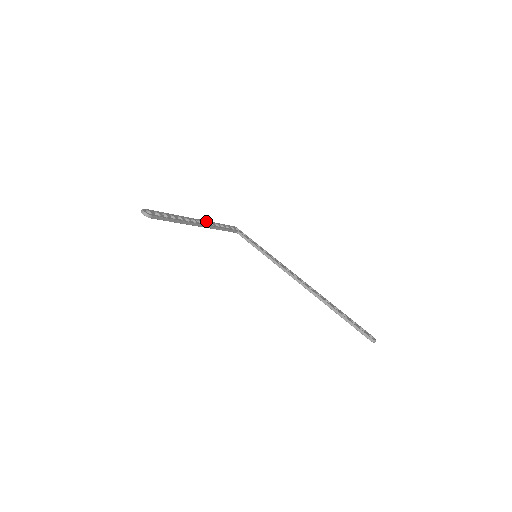
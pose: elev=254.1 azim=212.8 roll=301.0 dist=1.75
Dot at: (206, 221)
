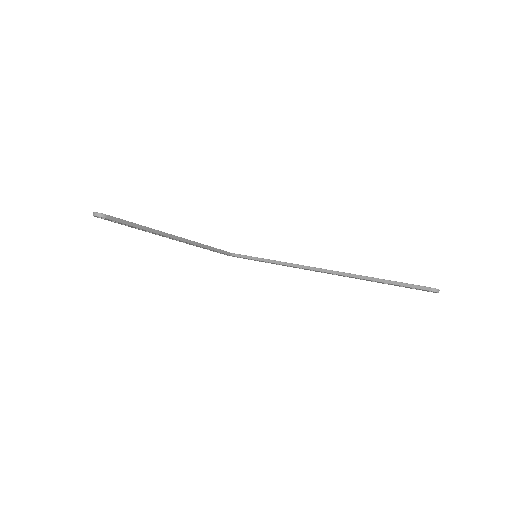
Dot at: occluded
